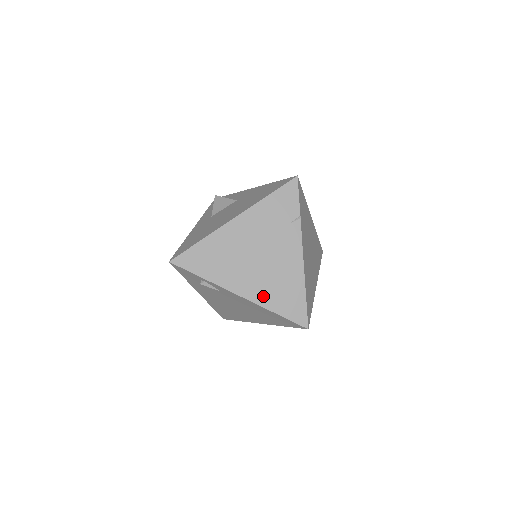
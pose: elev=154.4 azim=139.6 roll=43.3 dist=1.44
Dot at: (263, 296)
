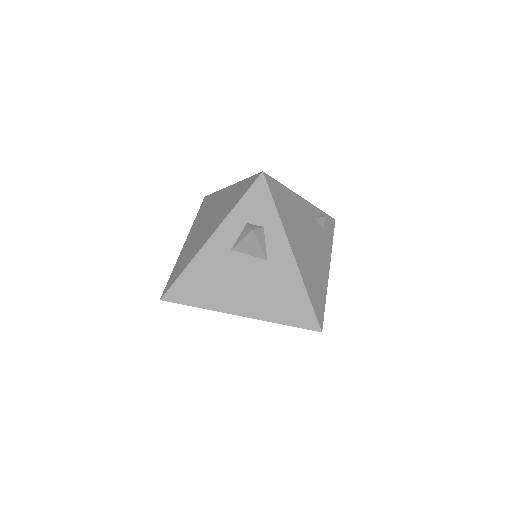
Dot at: occluded
